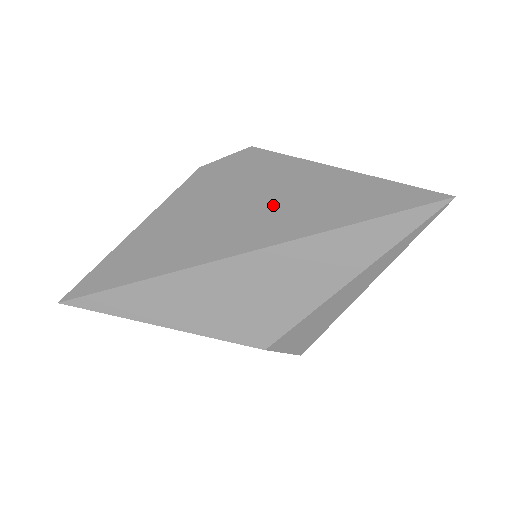
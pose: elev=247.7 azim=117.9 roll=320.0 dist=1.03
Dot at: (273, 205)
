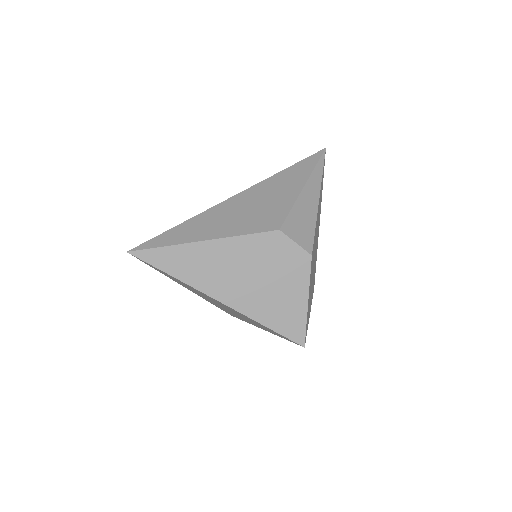
Dot at: occluded
